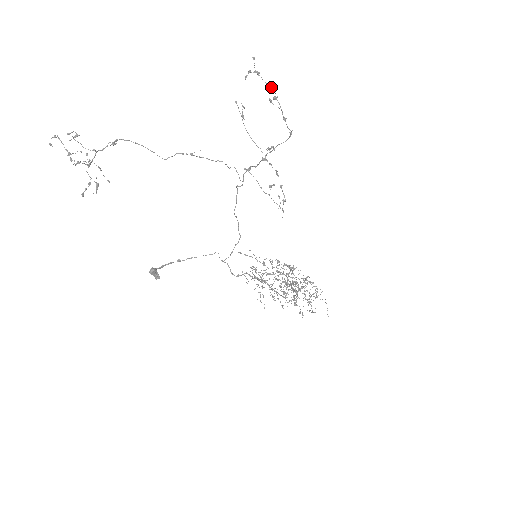
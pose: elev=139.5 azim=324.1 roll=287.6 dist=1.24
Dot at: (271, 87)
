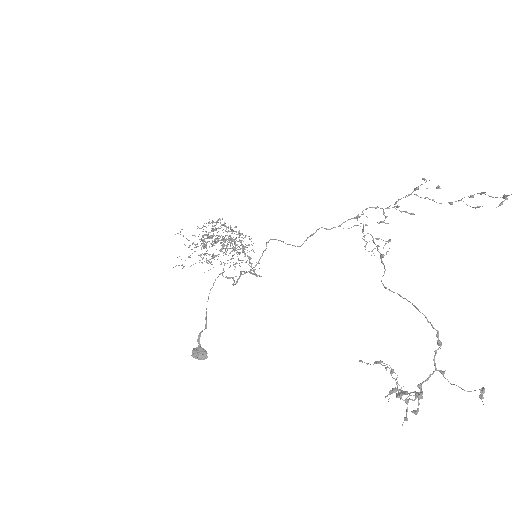
Dot at: (484, 193)
